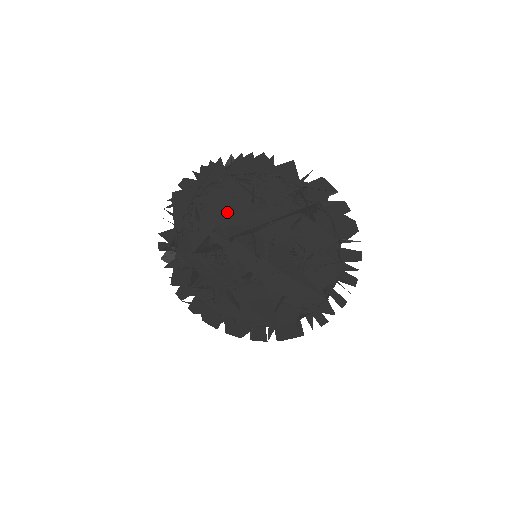
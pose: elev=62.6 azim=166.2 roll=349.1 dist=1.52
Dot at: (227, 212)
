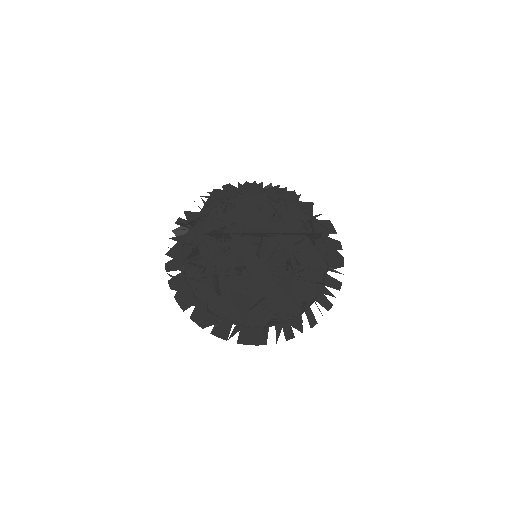
Dot at: (250, 215)
